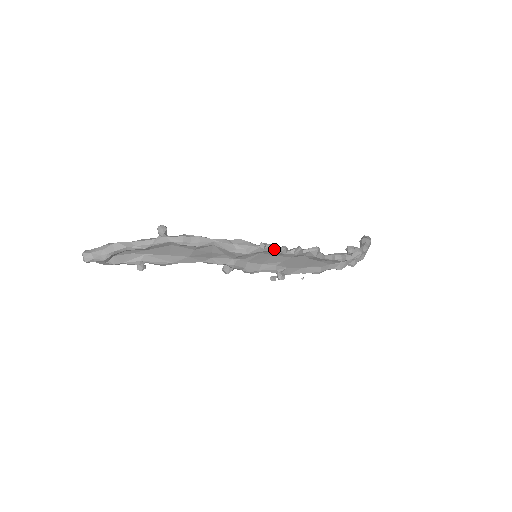
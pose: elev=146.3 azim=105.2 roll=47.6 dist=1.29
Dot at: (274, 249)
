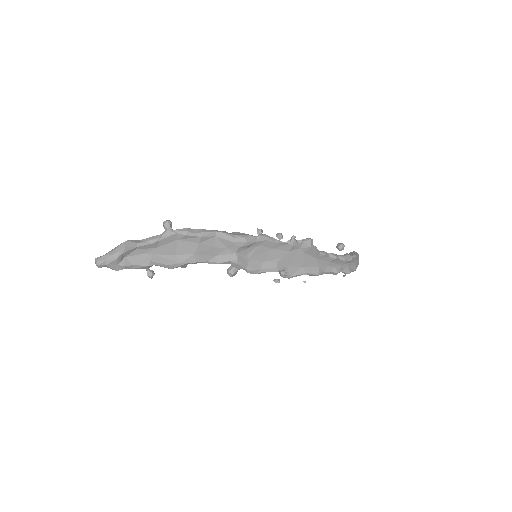
Dot at: (271, 238)
